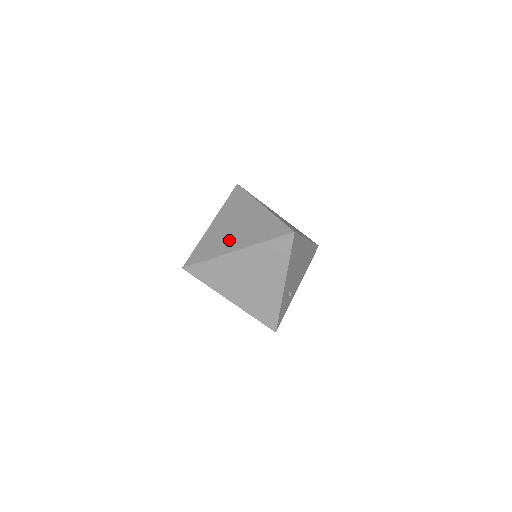
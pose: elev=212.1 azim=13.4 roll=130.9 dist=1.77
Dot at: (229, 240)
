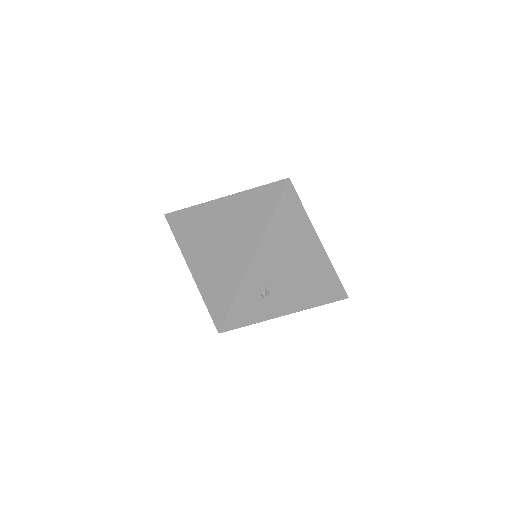
Dot at: occluded
